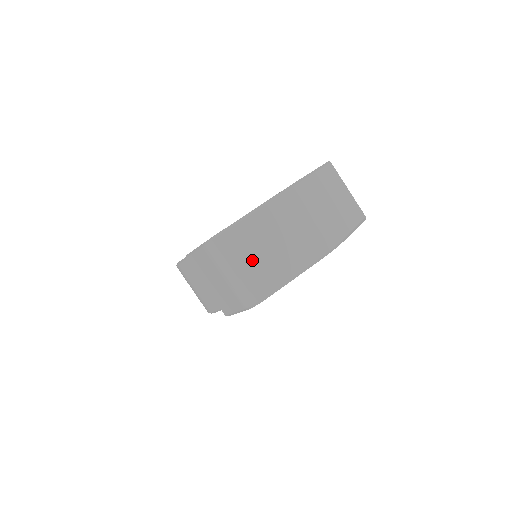
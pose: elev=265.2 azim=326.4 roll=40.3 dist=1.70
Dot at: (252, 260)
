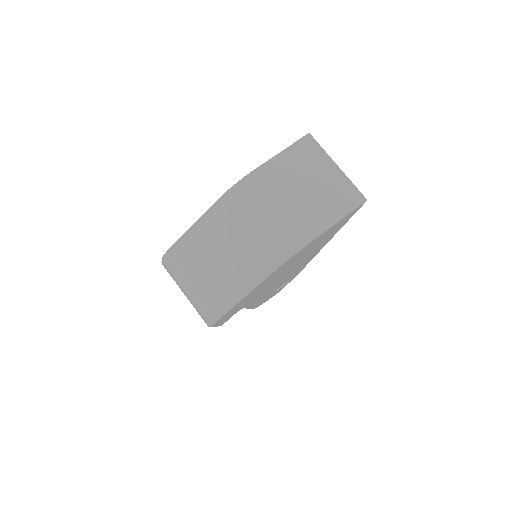
Dot at: (199, 278)
